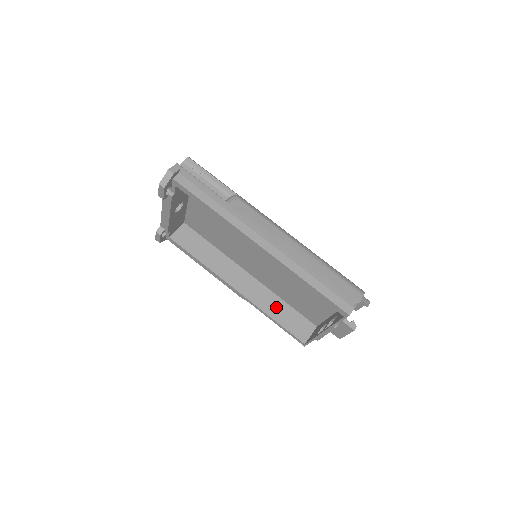
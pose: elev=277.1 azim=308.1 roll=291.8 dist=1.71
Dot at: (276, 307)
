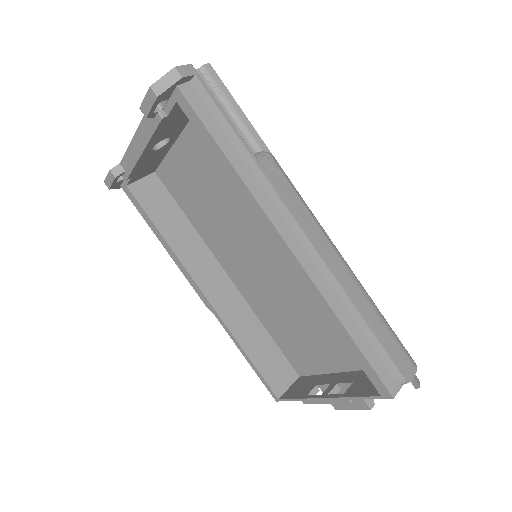
Dot at: (253, 335)
